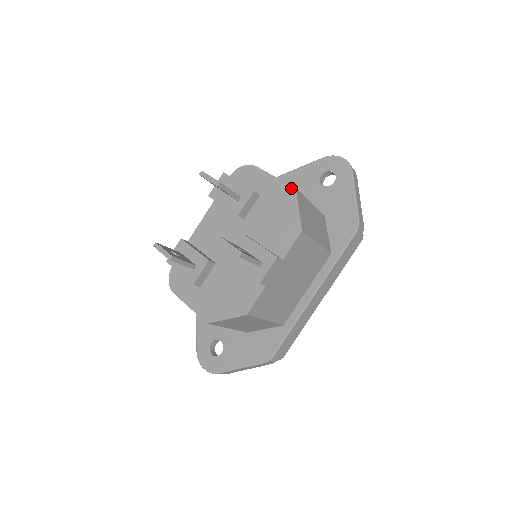
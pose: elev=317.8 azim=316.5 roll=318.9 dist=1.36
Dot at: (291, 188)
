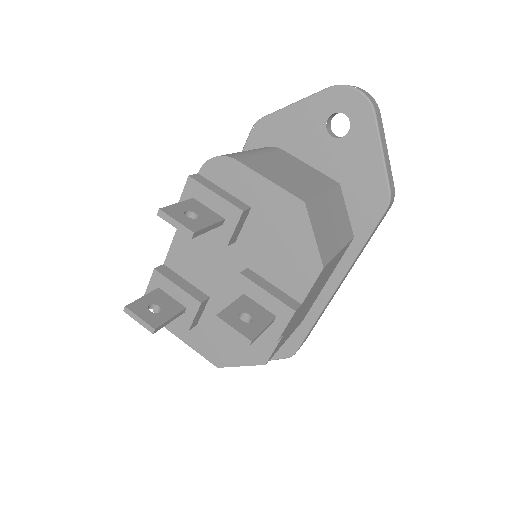
Dot at: (298, 202)
